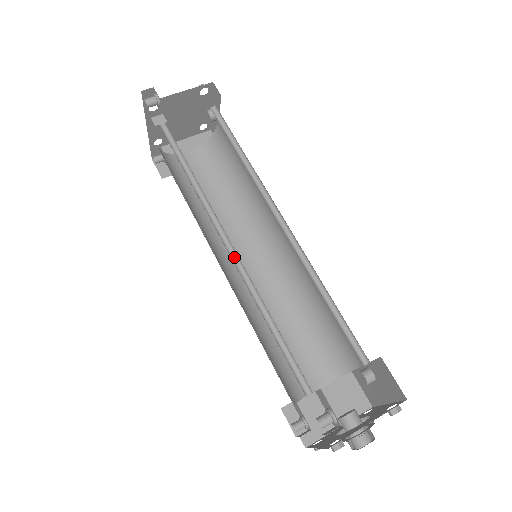
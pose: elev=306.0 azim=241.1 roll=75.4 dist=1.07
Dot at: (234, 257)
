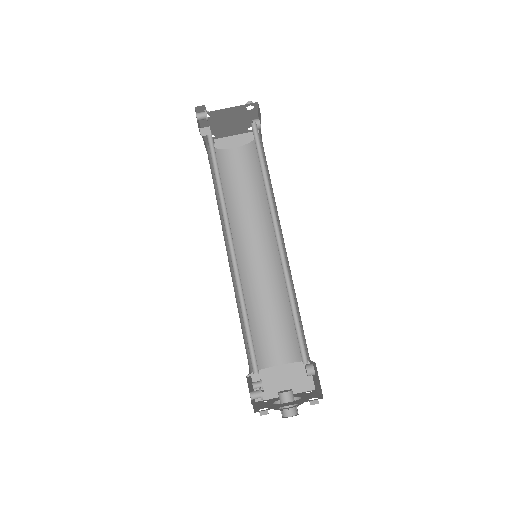
Dot at: (234, 257)
